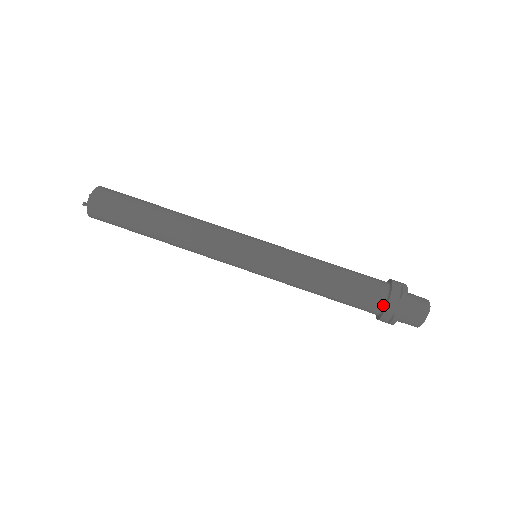
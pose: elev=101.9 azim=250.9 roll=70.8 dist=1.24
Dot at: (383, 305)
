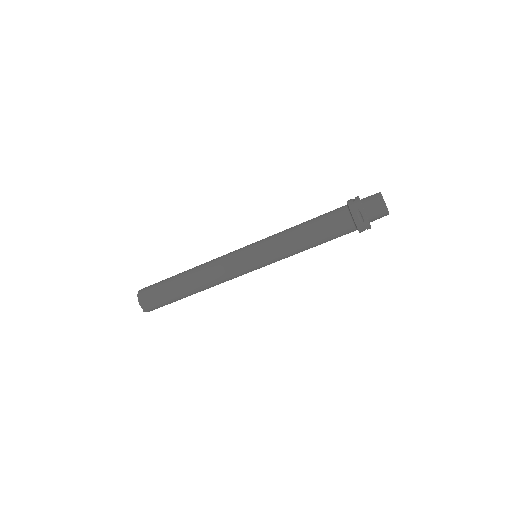
Dot at: occluded
